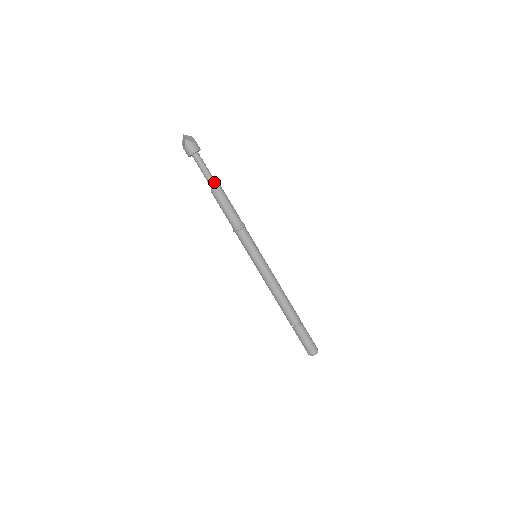
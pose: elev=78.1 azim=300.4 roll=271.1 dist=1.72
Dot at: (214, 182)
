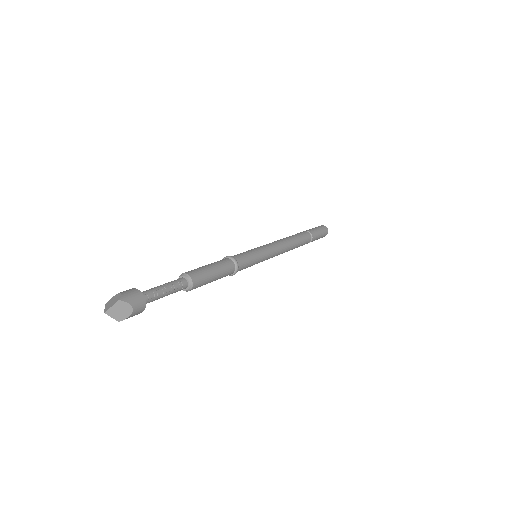
Dot at: (183, 288)
